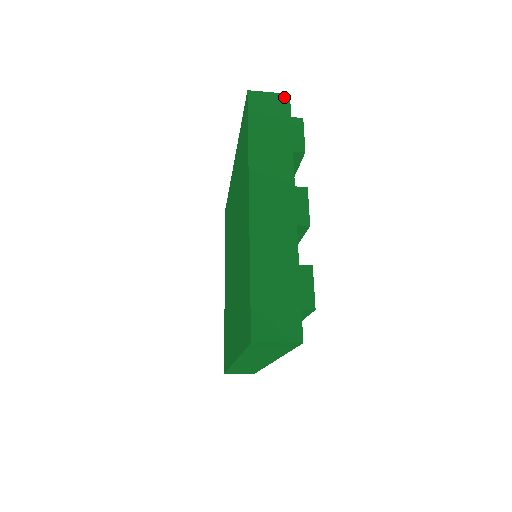
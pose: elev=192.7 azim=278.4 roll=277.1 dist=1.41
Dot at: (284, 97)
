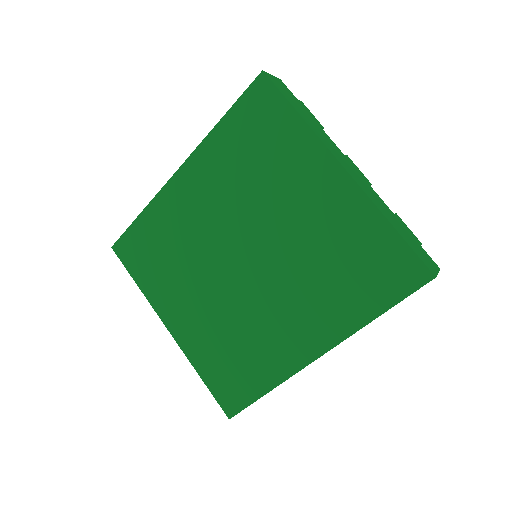
Dot at: (281, 81)
